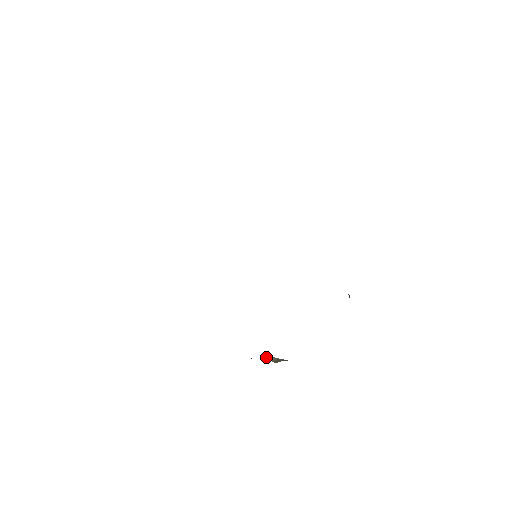
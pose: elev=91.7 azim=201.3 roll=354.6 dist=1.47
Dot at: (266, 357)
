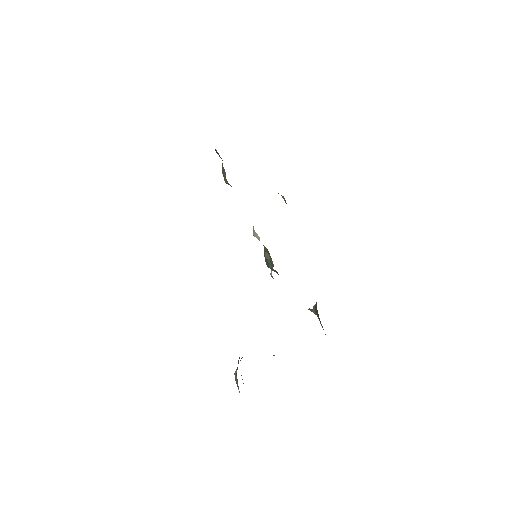
Dot at: occluded
